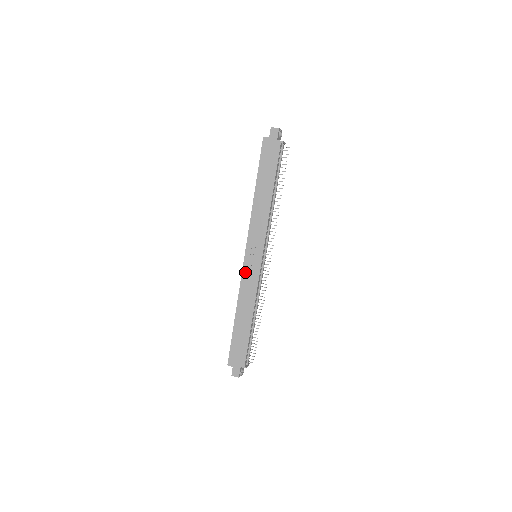
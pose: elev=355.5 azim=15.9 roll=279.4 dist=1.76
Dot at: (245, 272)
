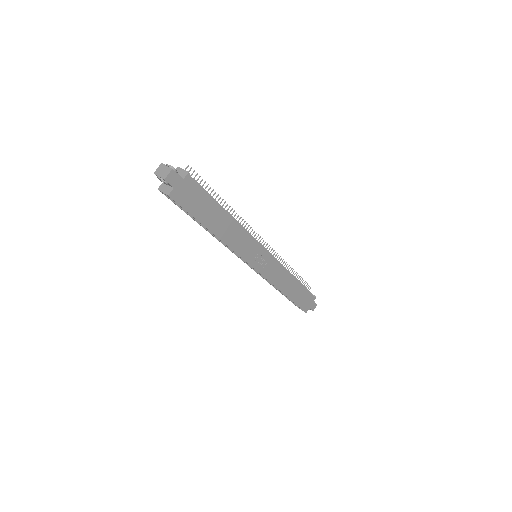
Dot at: (266, 274)
